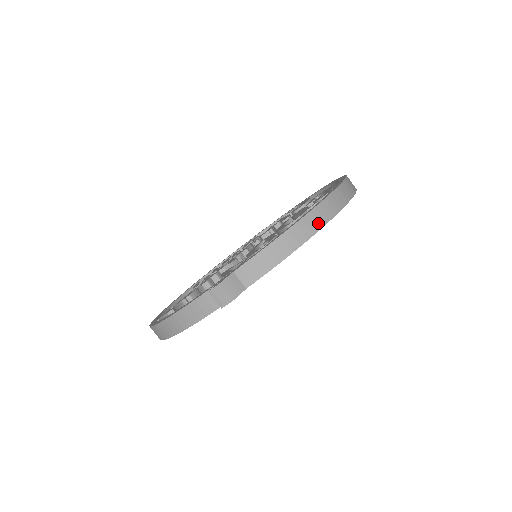
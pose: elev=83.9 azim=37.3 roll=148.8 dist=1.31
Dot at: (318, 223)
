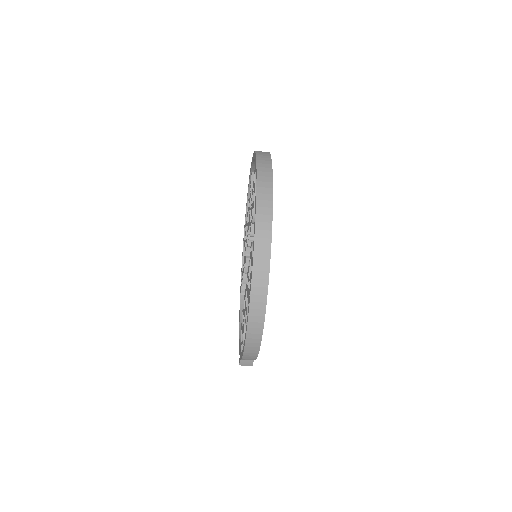
Dot at: (255, 346)
